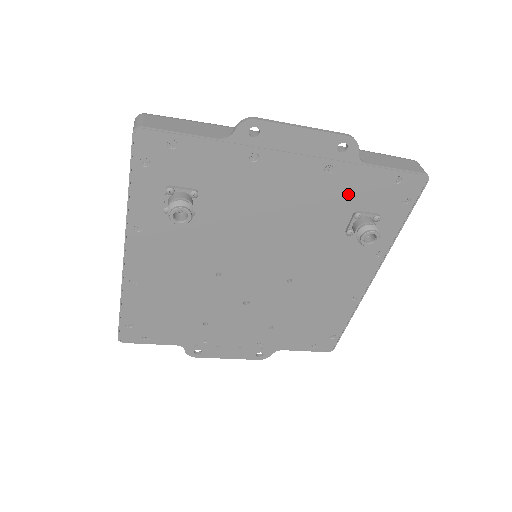
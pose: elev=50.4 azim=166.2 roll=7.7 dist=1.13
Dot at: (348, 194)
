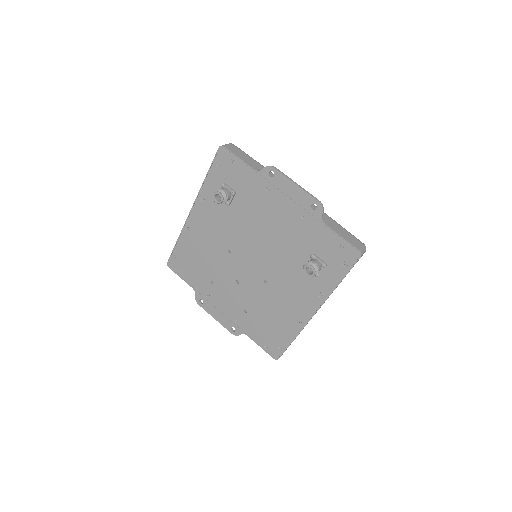
Dot at: (311, 239)
